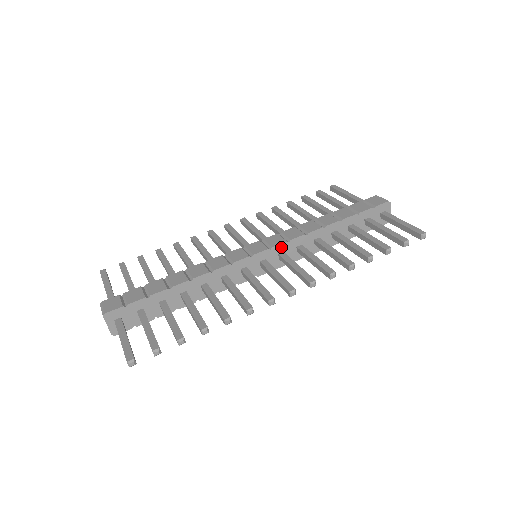
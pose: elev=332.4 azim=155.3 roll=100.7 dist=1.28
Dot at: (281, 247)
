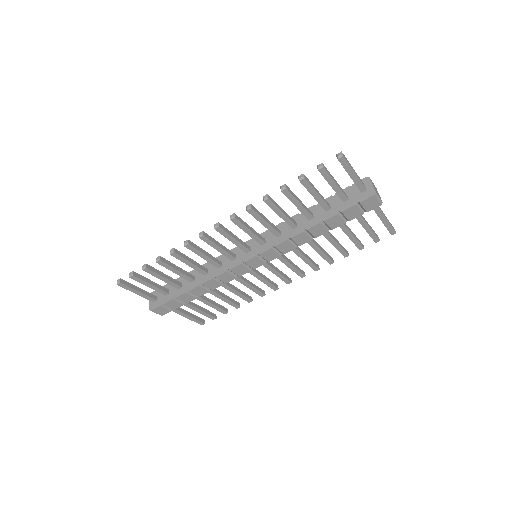
Dot at: (263, 235)
